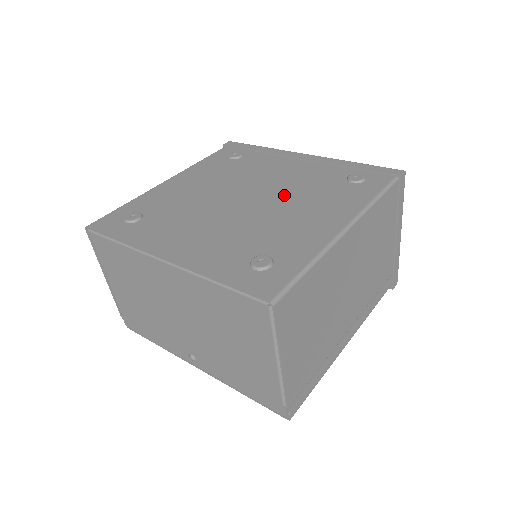
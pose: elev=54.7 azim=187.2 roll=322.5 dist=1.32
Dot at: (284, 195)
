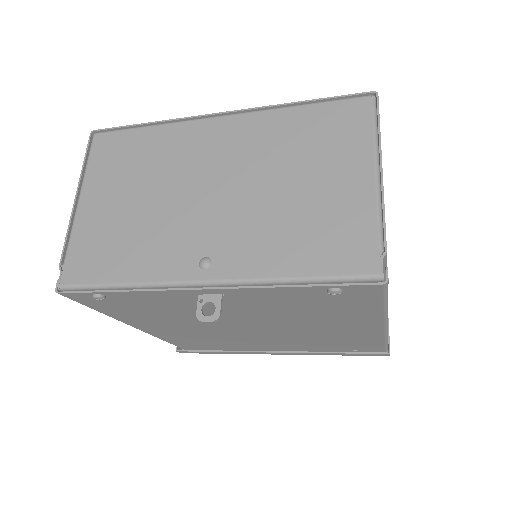
Dot at: occluded
